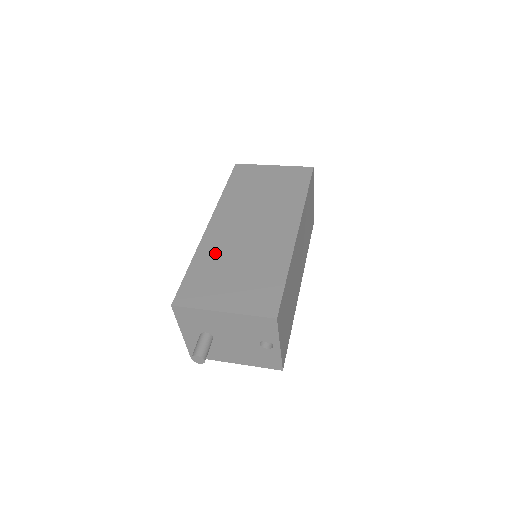
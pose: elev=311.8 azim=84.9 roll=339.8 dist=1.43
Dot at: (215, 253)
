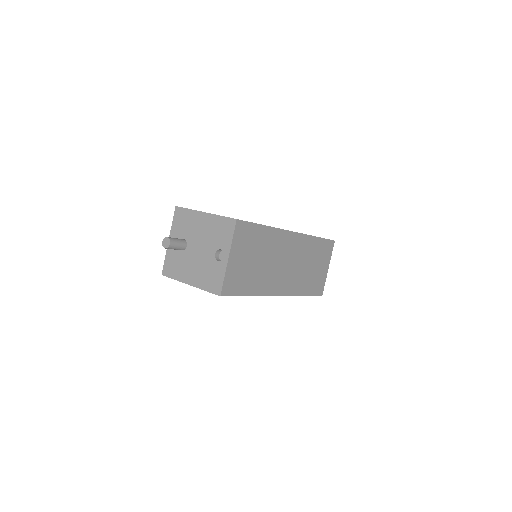
Dot at: occluded
